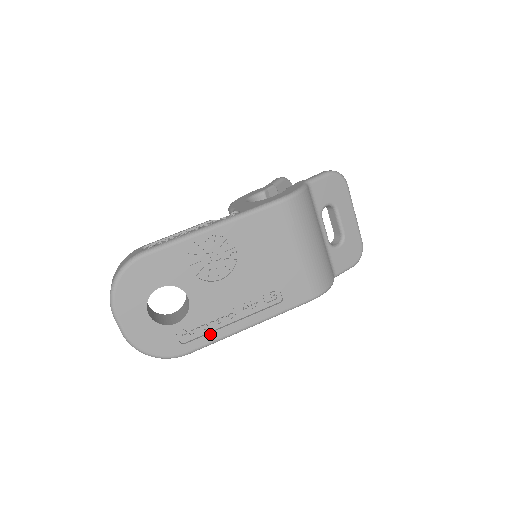
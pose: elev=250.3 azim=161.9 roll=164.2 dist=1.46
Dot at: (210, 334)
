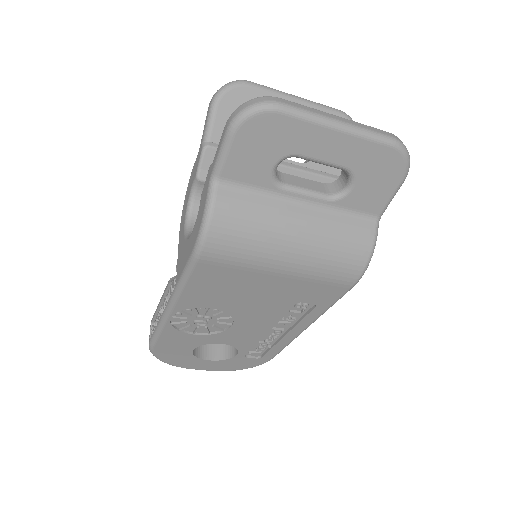
Dot at: (274, 347)
